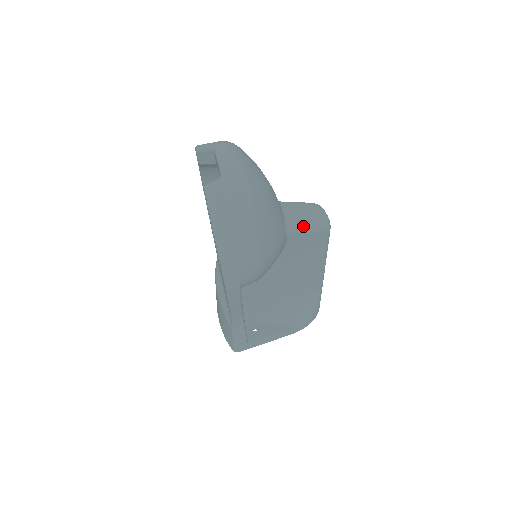
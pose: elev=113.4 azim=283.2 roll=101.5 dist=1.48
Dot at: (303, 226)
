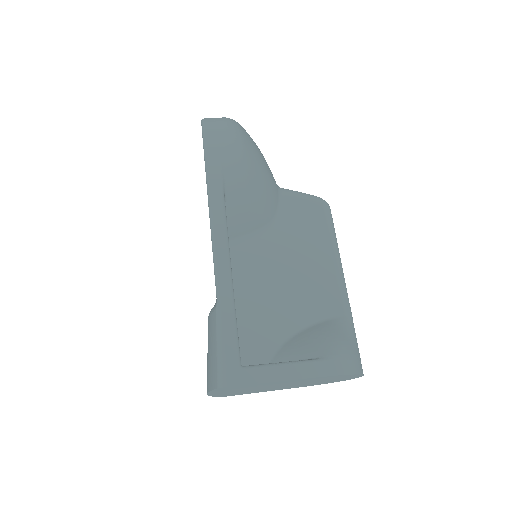
Dot at: (297, 192)
